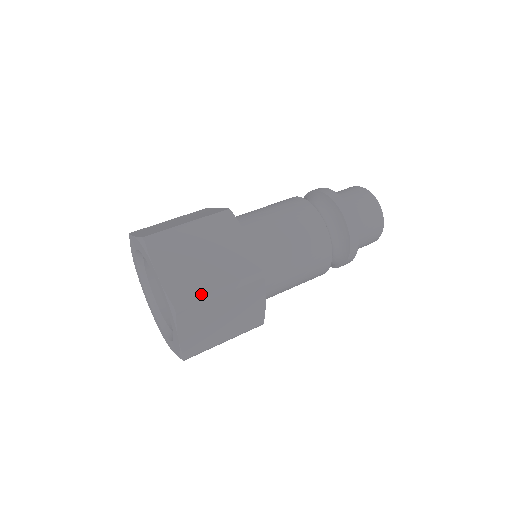
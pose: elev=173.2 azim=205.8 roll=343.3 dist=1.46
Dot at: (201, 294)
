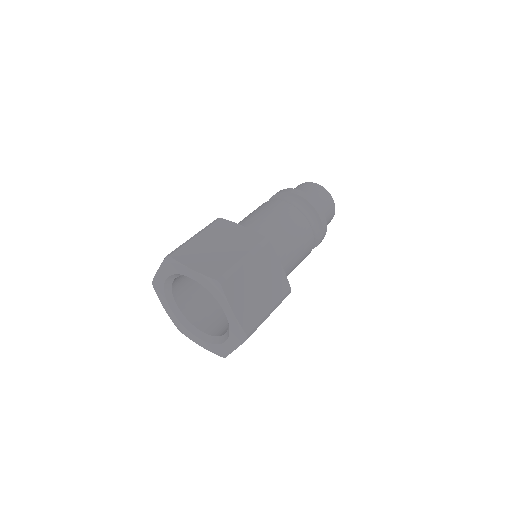
Dot at: (231, 266)
